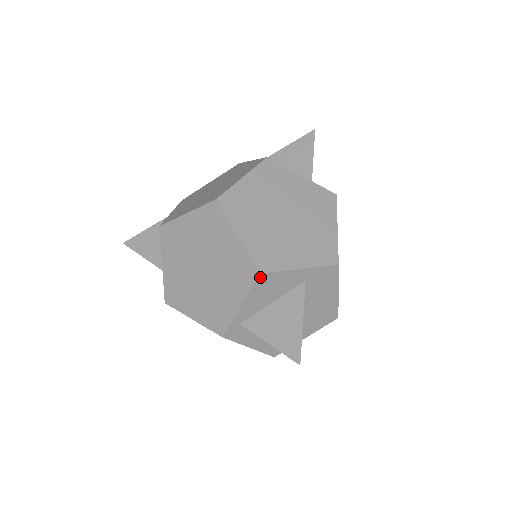
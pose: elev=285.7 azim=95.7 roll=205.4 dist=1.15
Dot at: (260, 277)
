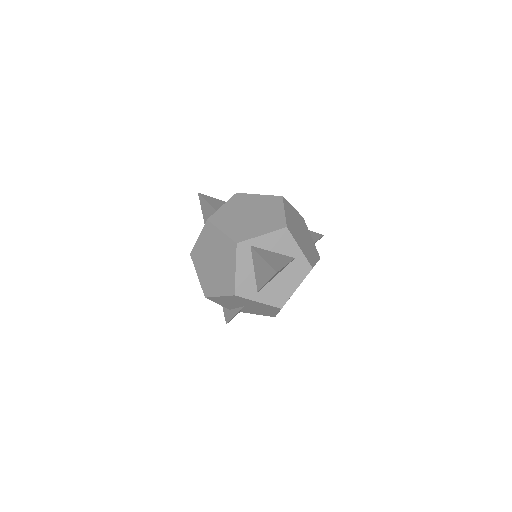
Dot at: (285, 229)
